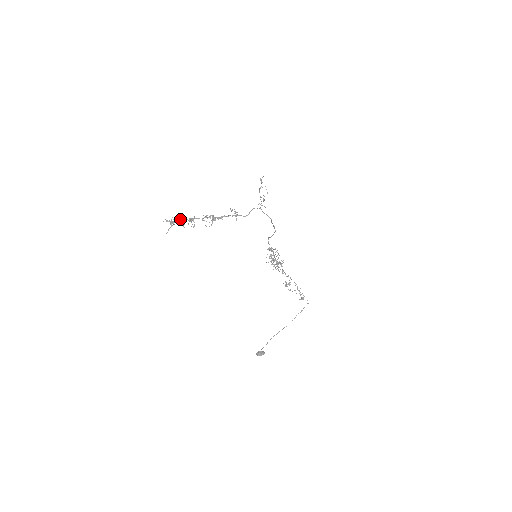
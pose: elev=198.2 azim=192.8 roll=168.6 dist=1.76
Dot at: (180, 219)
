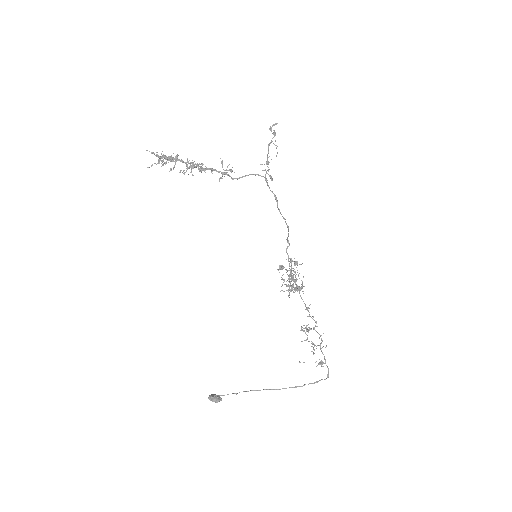
Dot at: occluded
